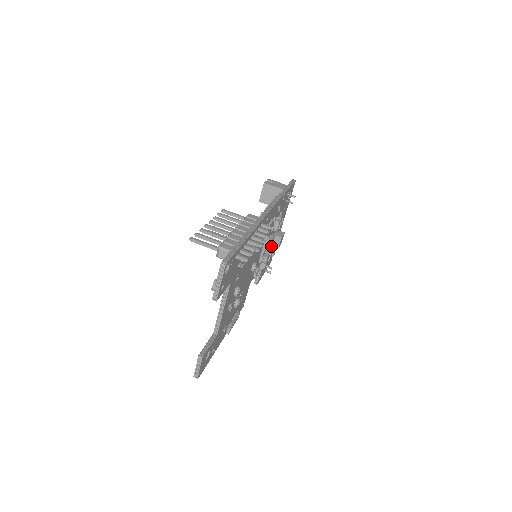
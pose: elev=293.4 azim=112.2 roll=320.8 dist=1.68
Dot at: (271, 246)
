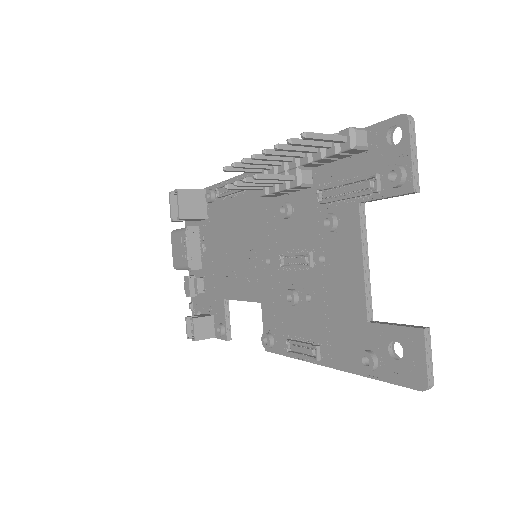
Dot at: occluded
